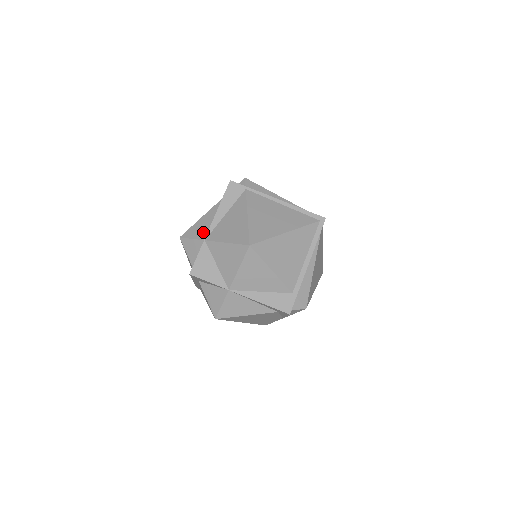
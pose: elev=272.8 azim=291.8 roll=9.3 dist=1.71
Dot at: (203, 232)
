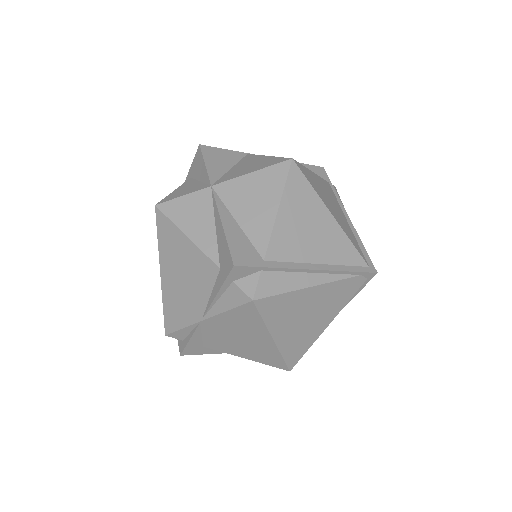
Dot at: occluded
